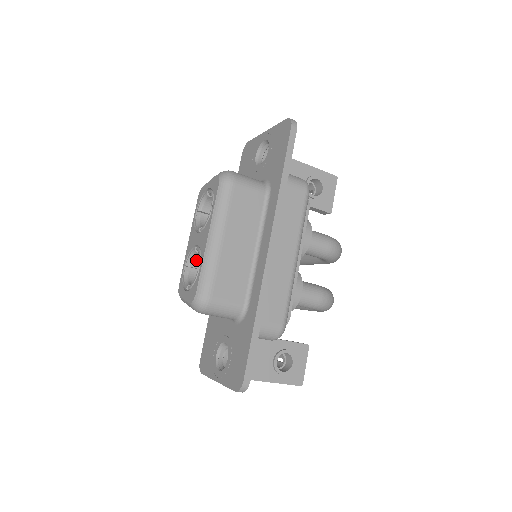
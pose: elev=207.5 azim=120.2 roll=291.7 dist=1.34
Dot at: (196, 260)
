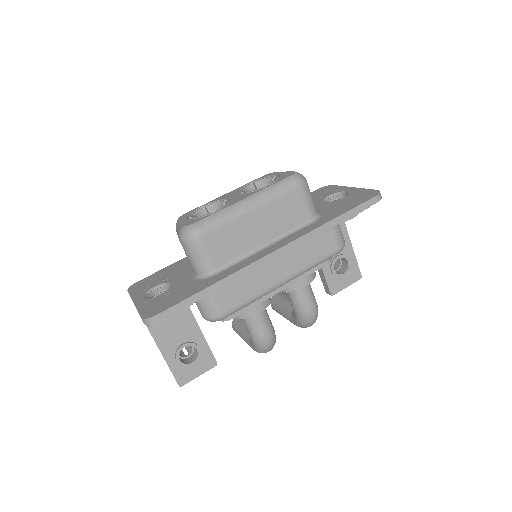
Dot at: (216, 210)
